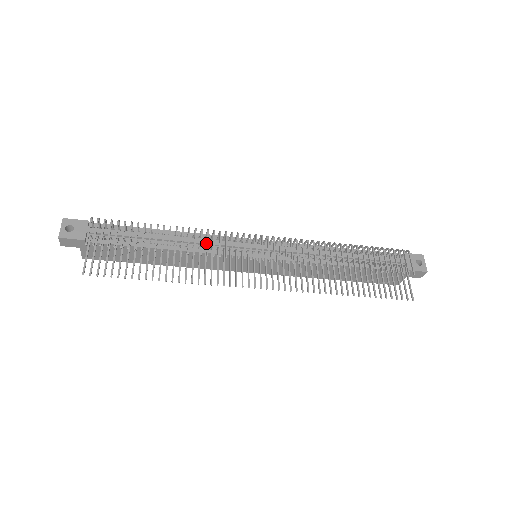
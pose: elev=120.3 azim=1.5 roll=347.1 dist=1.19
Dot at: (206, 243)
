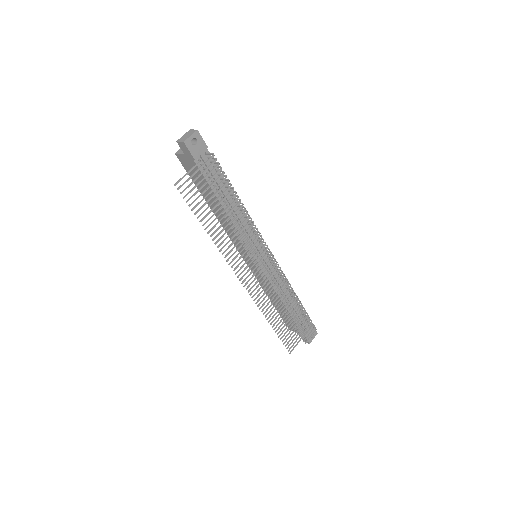
Dot at: (245, 228)
